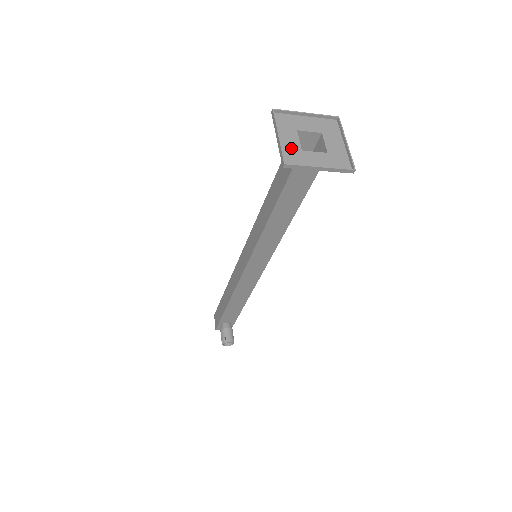
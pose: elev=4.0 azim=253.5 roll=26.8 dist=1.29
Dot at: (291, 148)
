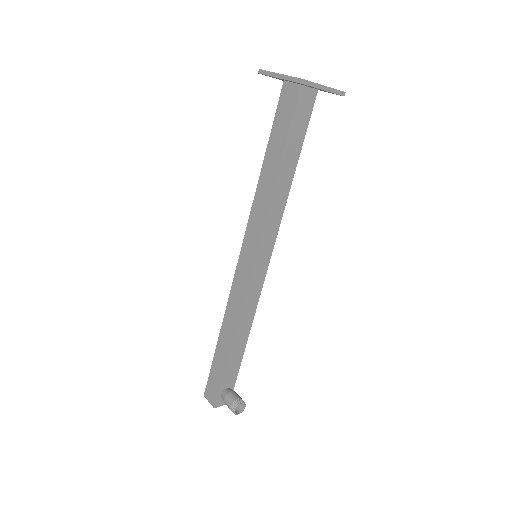
Dot at: occluded
